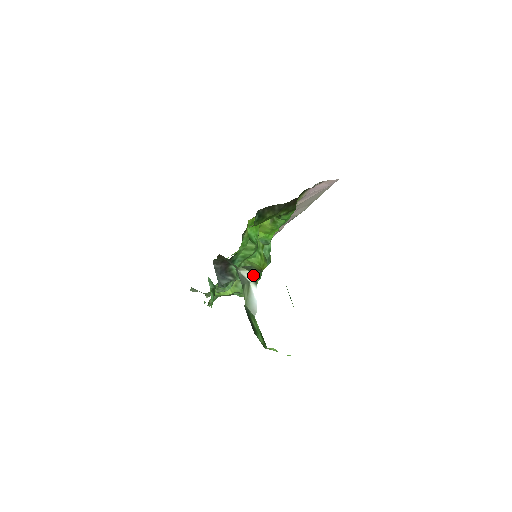
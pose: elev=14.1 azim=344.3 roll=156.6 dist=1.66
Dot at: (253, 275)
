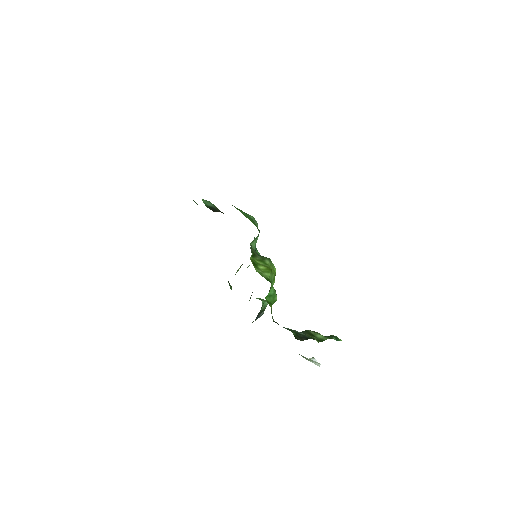
Dot at: occluded
